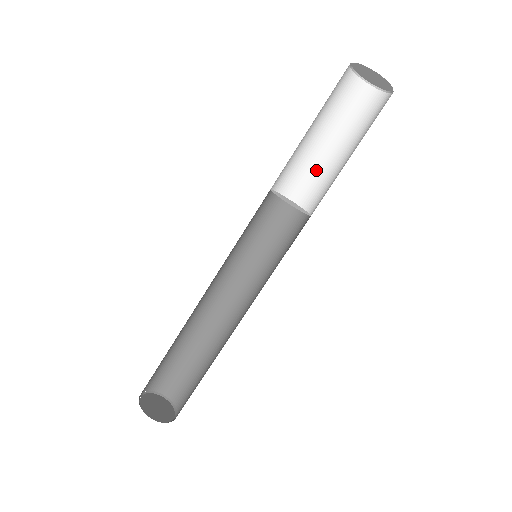
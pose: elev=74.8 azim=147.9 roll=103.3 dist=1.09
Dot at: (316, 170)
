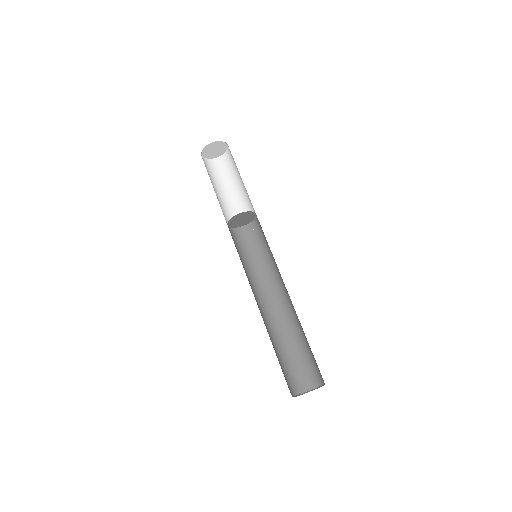
Dot at: (247, 196)
